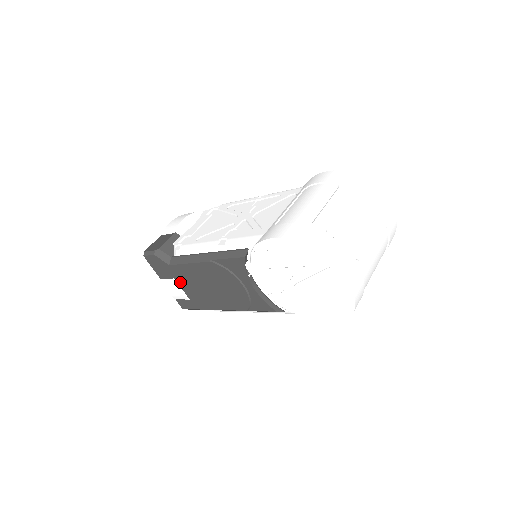
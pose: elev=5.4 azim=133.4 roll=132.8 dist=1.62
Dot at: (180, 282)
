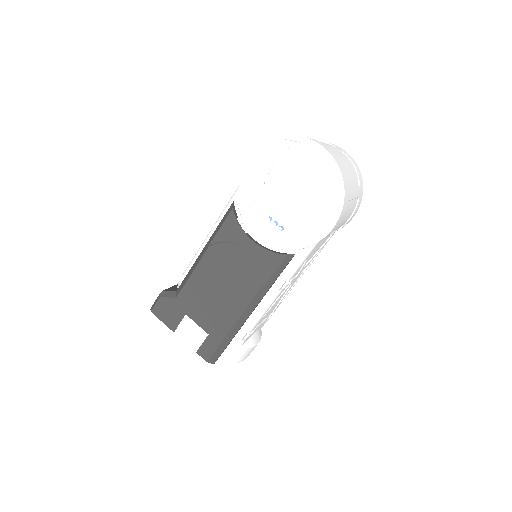
Dot at: (192, 314)
